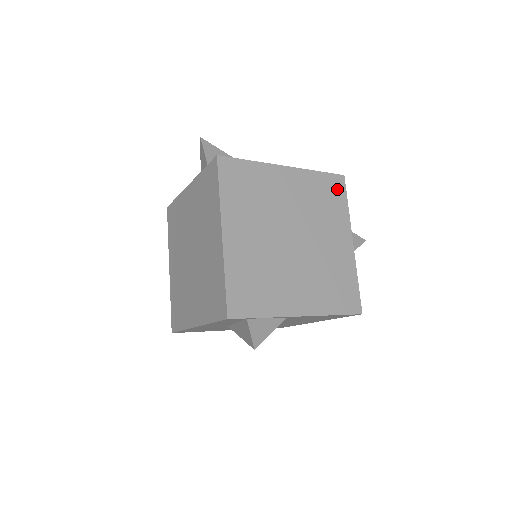
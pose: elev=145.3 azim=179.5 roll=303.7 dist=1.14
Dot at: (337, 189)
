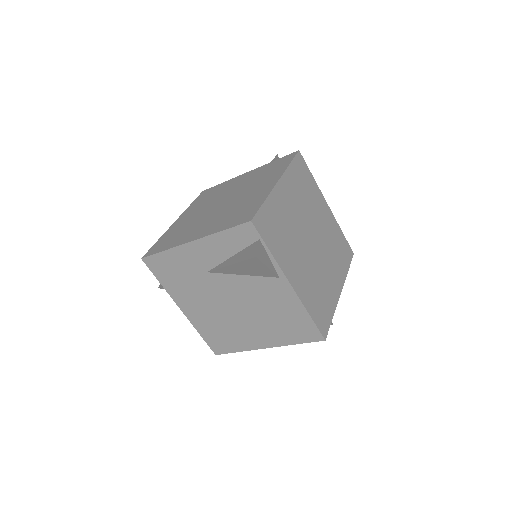
Dot at: (347, 254)
